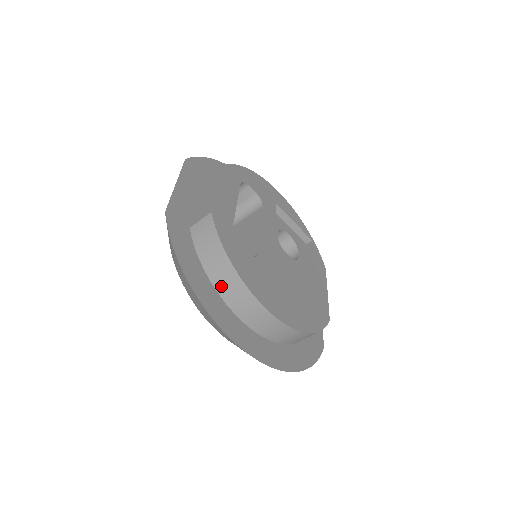
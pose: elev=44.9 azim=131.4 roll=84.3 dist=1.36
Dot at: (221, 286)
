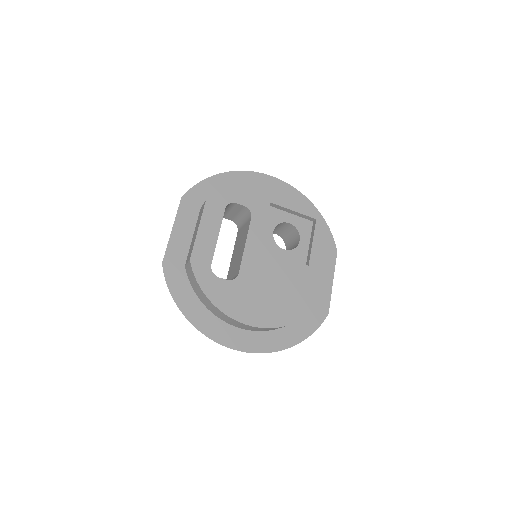
Dot at: (210, 308)
